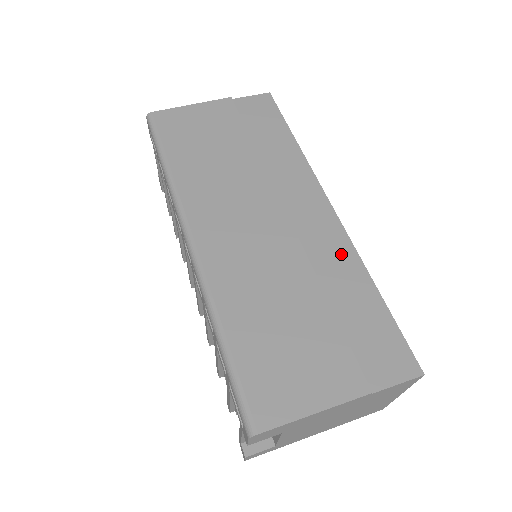
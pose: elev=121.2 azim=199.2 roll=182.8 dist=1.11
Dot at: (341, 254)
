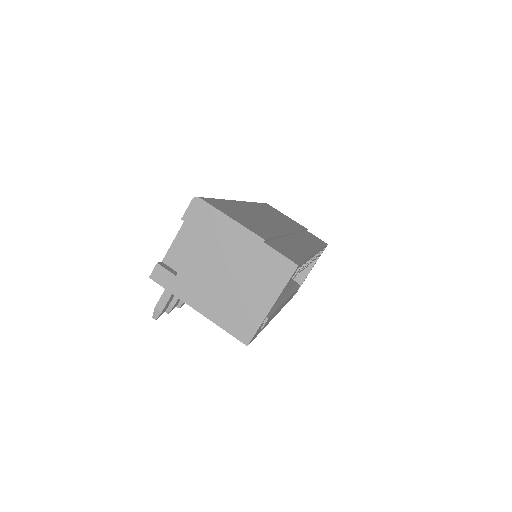
Dot at: (303, 249)
